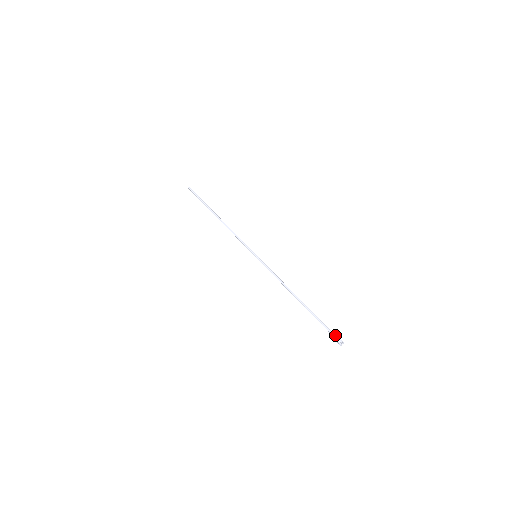
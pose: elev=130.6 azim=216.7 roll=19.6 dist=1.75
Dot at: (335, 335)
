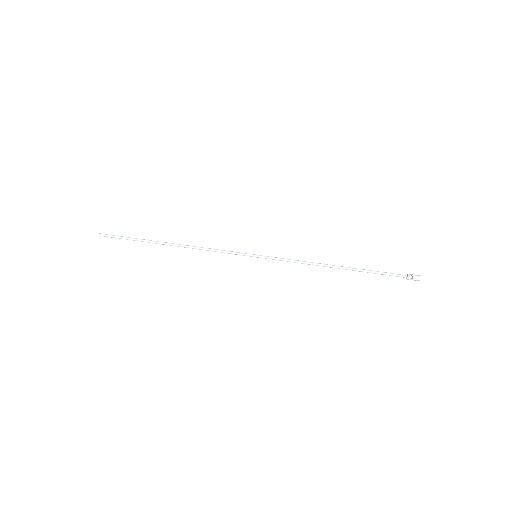
Dot at: (407, 274)
